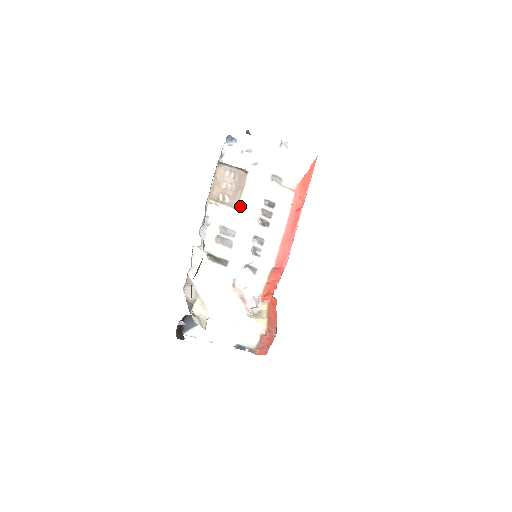
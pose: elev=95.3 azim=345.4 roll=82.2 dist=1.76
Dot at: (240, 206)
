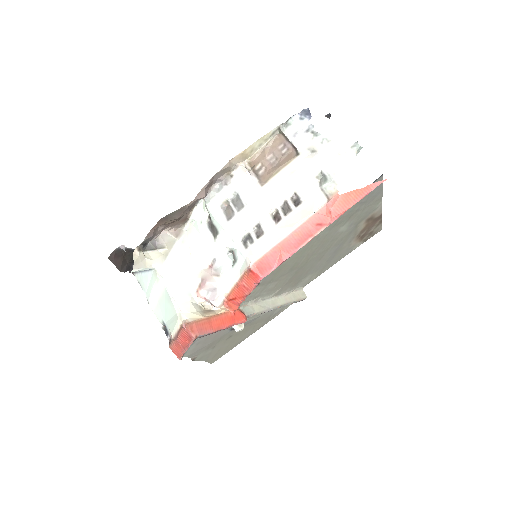
Dot at: (267, 184)
